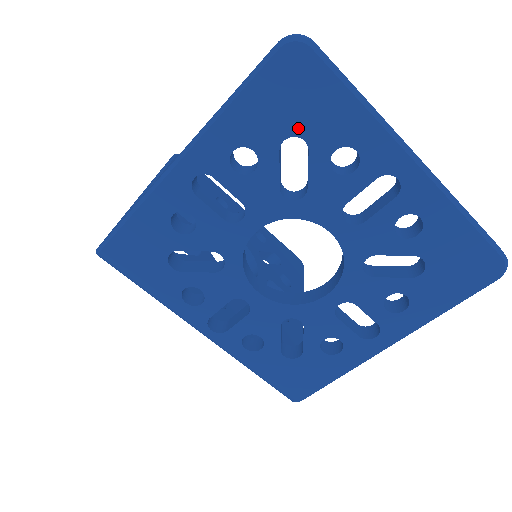
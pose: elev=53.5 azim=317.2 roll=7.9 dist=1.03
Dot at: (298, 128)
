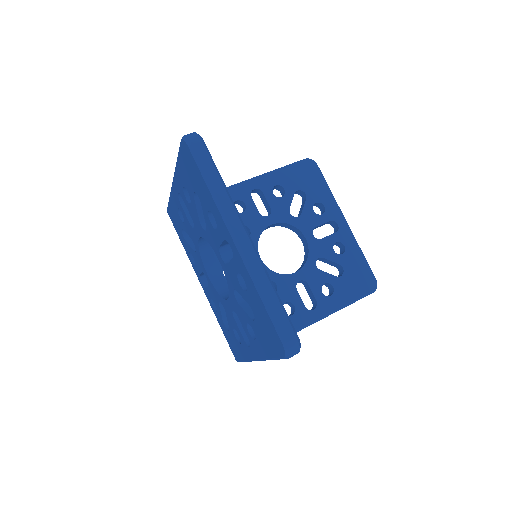
Dot at: (196, 189)
